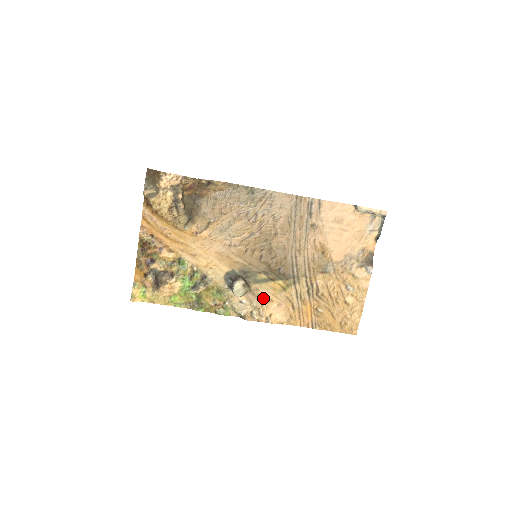
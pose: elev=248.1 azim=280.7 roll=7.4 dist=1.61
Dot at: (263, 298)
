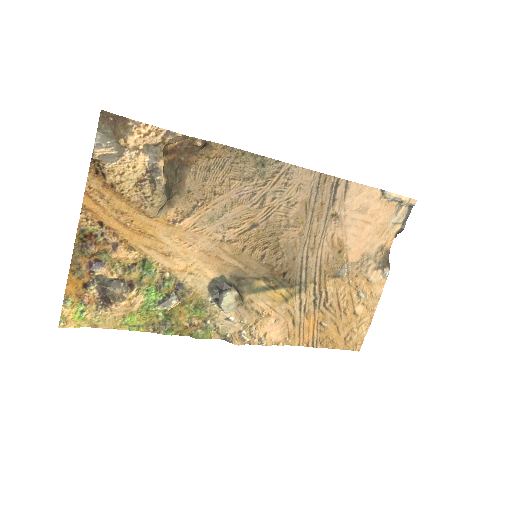
Dot at: (258, 313)
